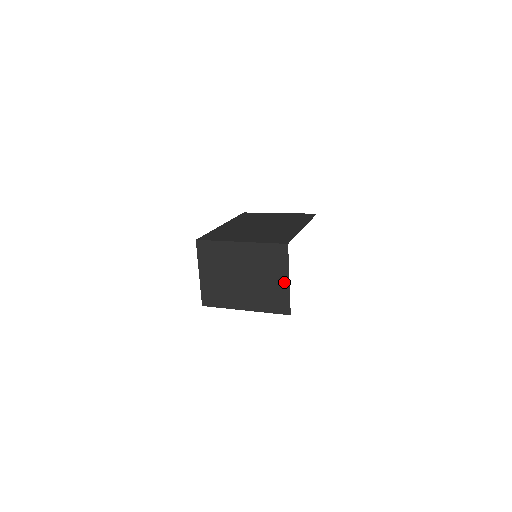
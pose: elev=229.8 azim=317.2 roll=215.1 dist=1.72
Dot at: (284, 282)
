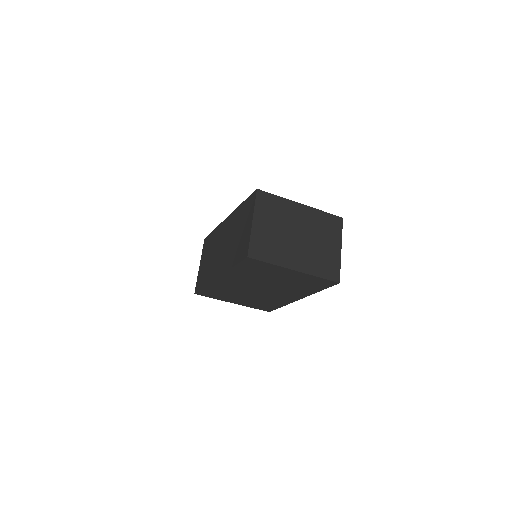
Dot at: (337, 250)
